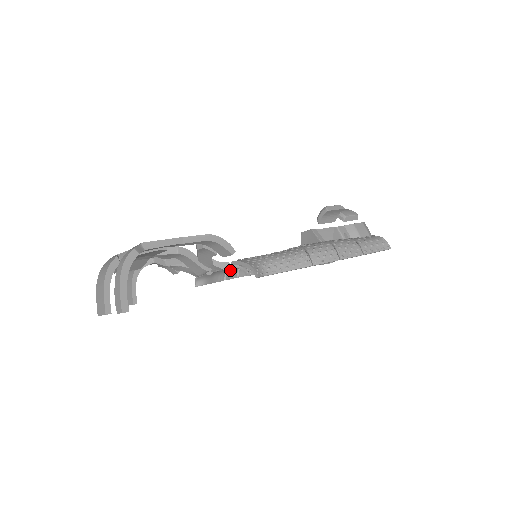
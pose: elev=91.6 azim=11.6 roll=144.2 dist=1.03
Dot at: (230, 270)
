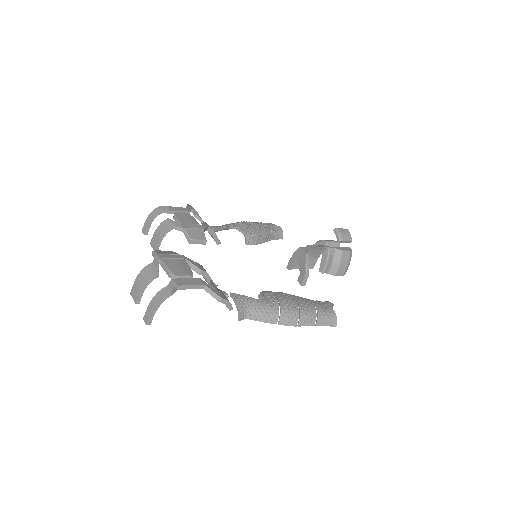
Dot at: occluded
